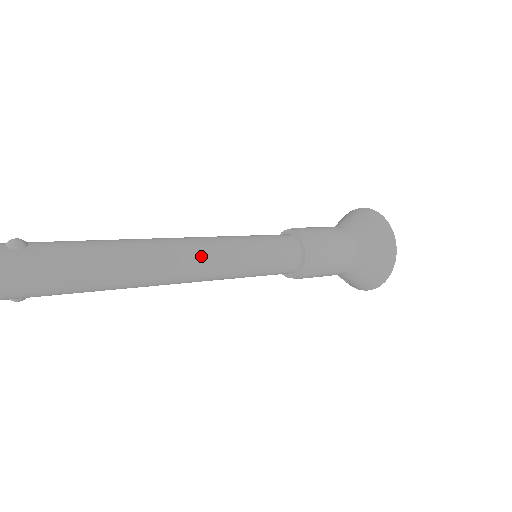
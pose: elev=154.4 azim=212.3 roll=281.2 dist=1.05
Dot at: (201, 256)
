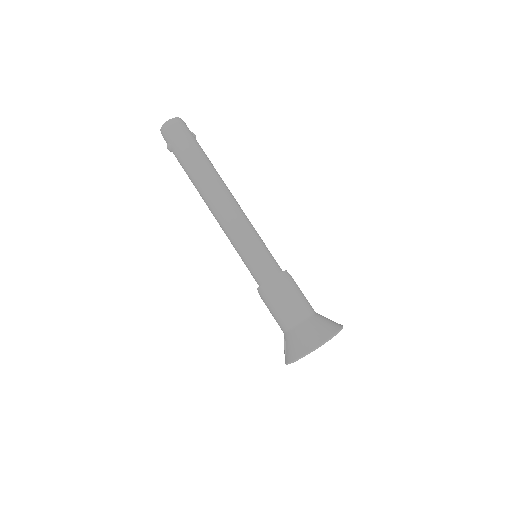
Dot at: (238, 209)
